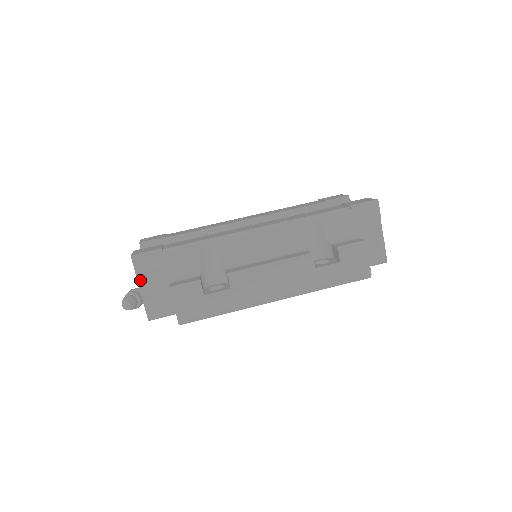
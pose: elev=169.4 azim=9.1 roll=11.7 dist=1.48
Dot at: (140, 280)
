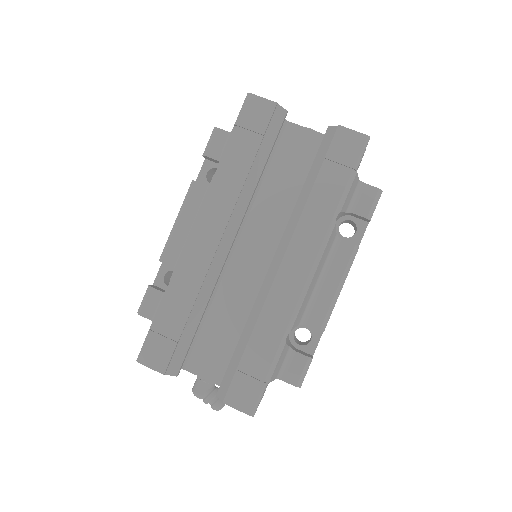
Dot at: occluded
